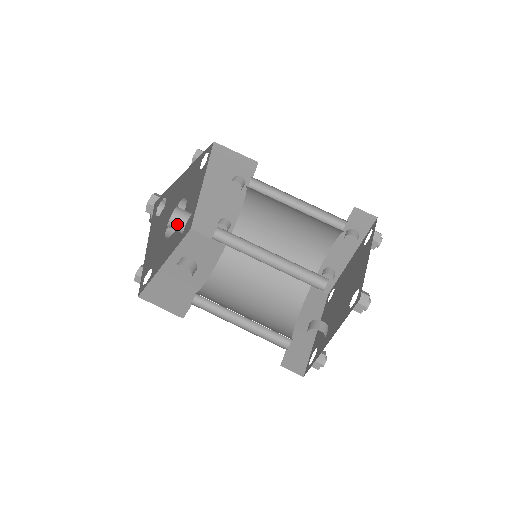
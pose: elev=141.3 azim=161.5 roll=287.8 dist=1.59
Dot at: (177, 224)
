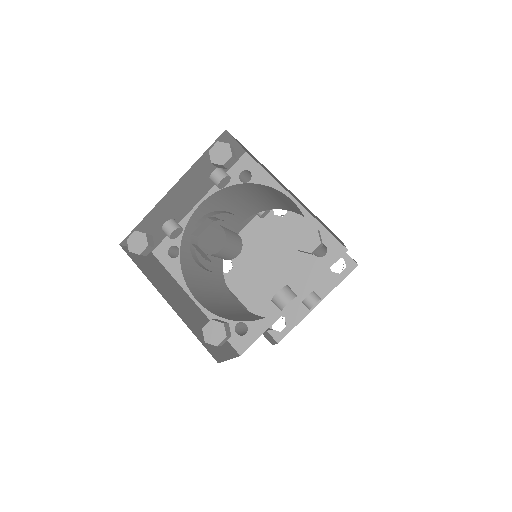
Dot at: (237, 251)
